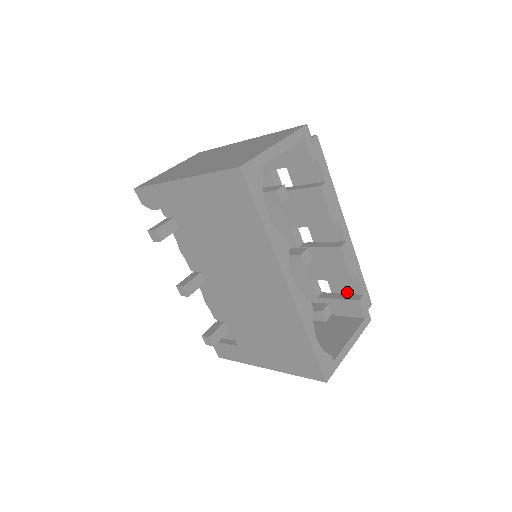
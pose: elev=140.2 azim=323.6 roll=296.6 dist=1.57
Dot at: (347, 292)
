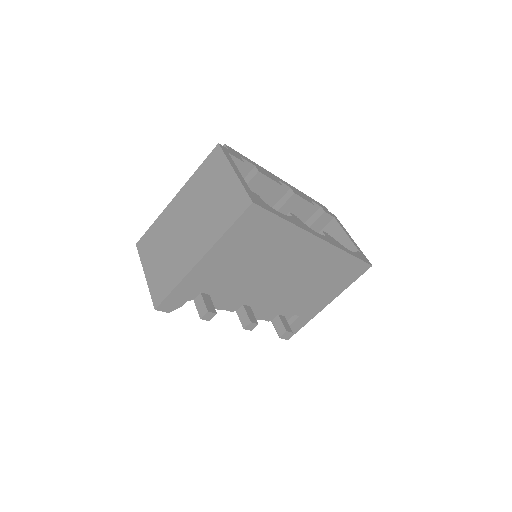
Dot at: (310, 216)
